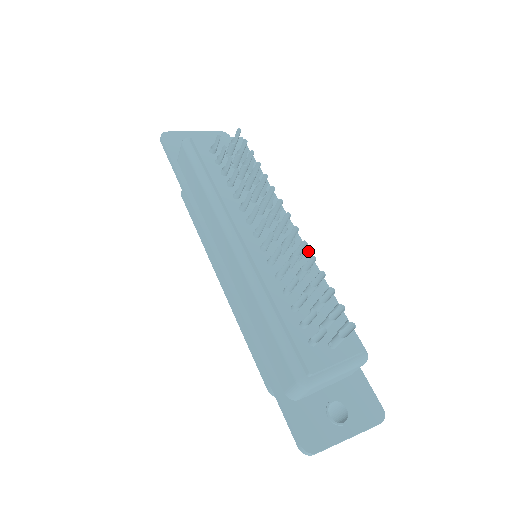
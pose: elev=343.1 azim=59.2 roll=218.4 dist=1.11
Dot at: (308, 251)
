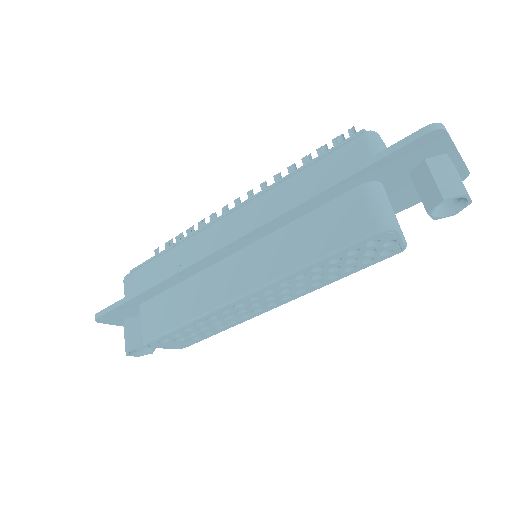
Dot at: occluded
